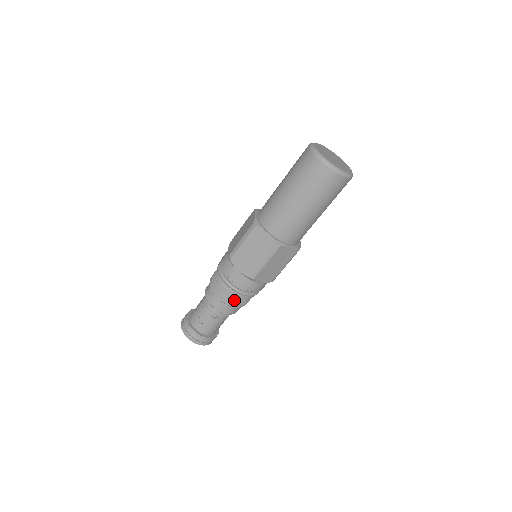
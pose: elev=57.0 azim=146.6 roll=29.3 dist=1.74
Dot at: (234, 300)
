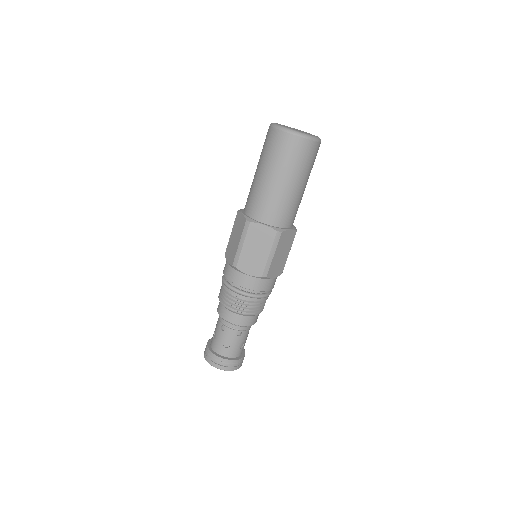
Dot at: (230, 300)
